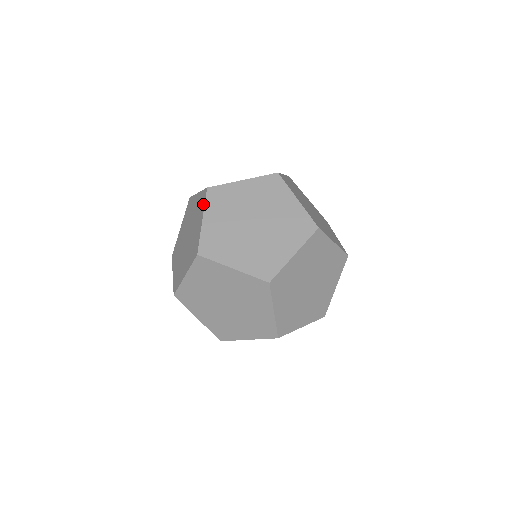
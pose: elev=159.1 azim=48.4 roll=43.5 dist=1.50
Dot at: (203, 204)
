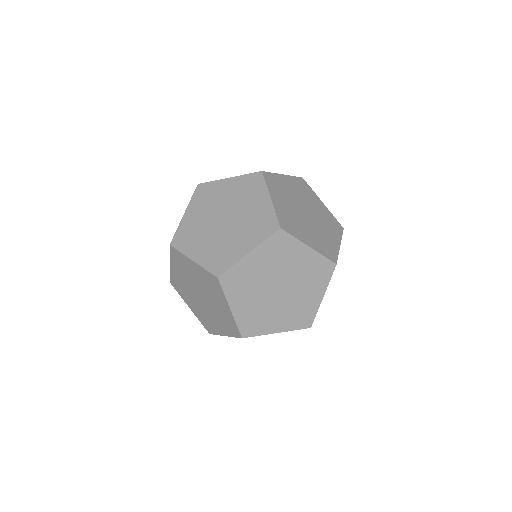
Dot at: occluded
